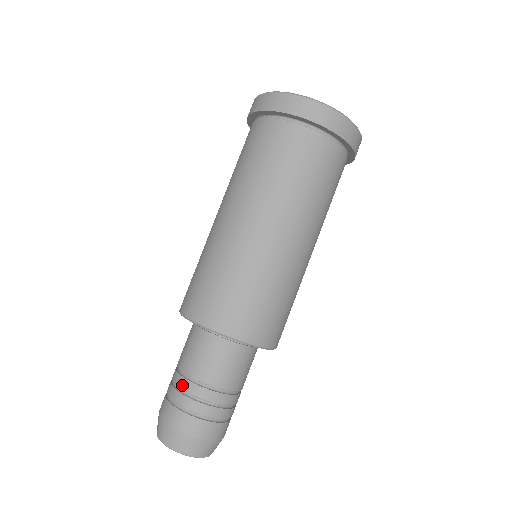
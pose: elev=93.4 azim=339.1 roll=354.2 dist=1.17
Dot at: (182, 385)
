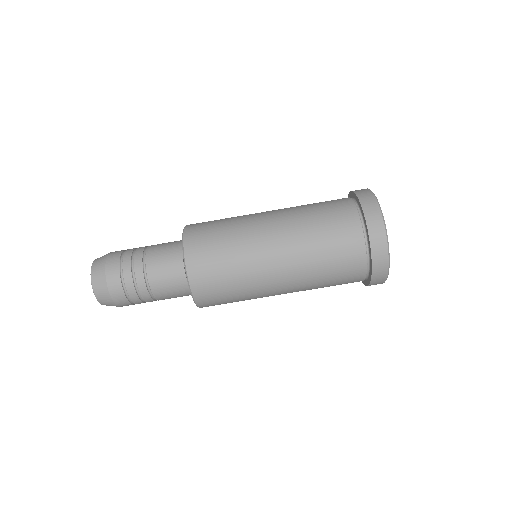
Dot at: (140, 287)
